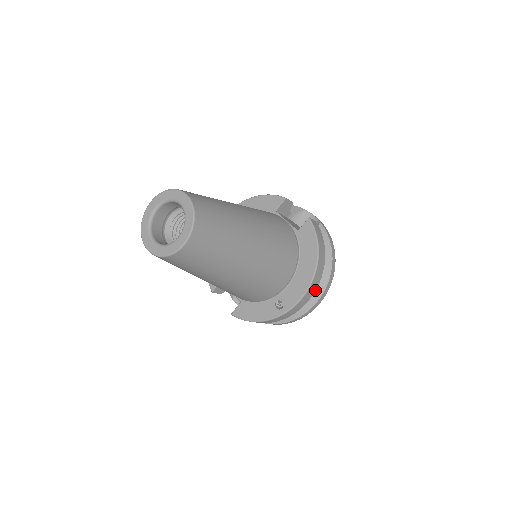
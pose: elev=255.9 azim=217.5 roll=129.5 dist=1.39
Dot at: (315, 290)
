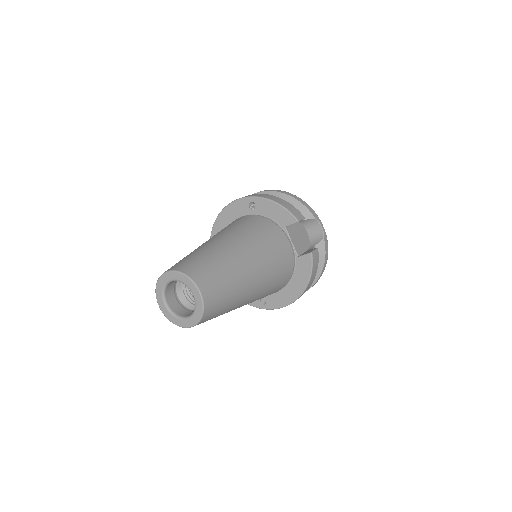
Dot at: occluded
